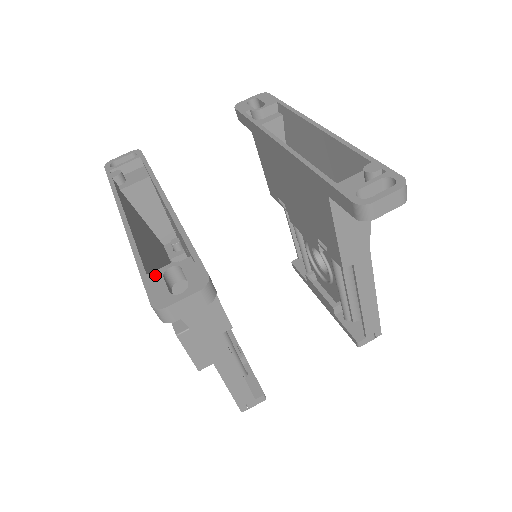
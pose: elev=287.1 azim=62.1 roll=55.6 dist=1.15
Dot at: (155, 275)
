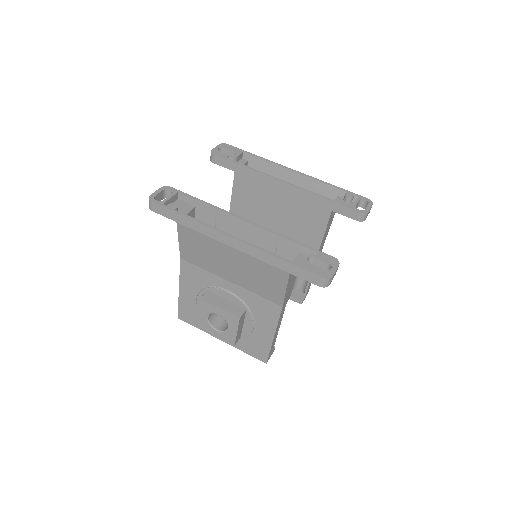
Dot at: (305, 264)
